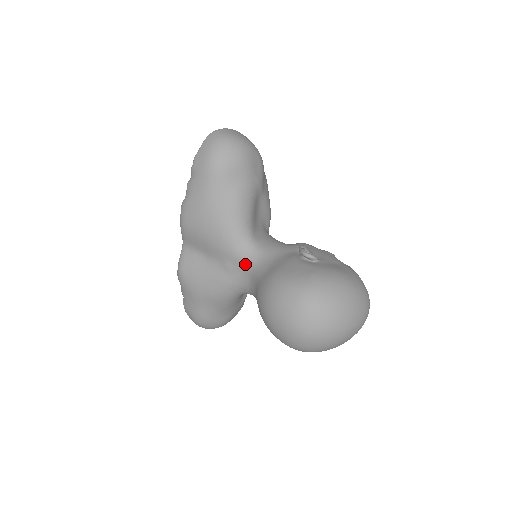
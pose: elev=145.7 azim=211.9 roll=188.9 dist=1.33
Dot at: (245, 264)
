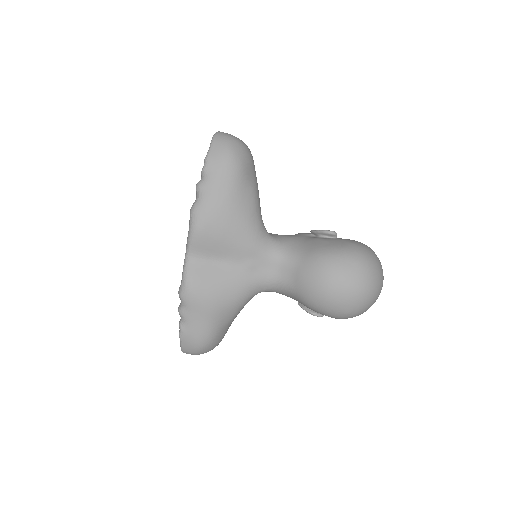
Dot at: (271, 257)
